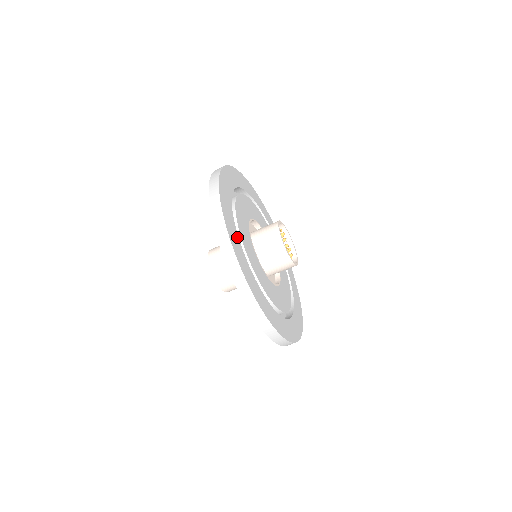
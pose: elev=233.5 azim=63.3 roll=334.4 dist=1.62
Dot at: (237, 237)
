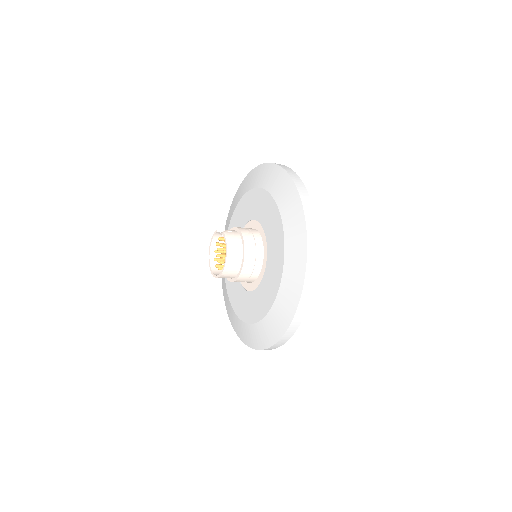
Dot at: occluded
